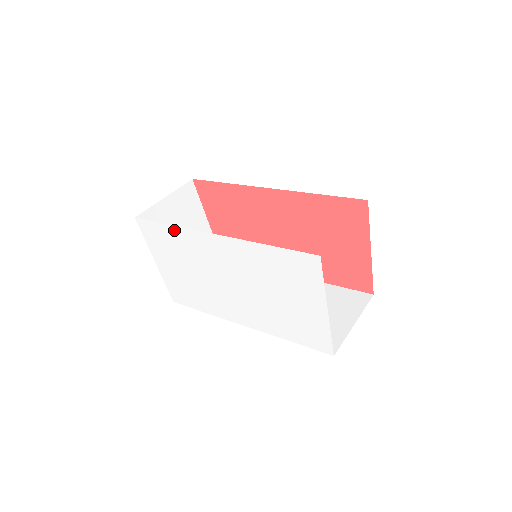
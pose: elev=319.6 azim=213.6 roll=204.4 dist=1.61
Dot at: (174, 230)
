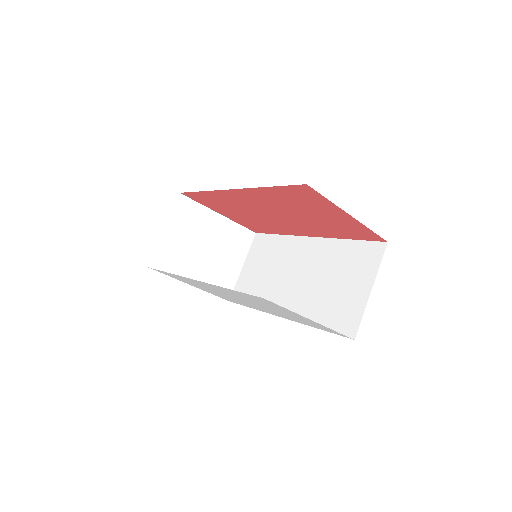
Dot at: occluded
